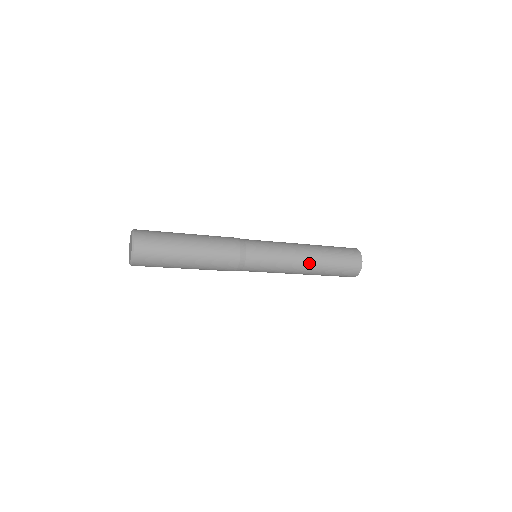
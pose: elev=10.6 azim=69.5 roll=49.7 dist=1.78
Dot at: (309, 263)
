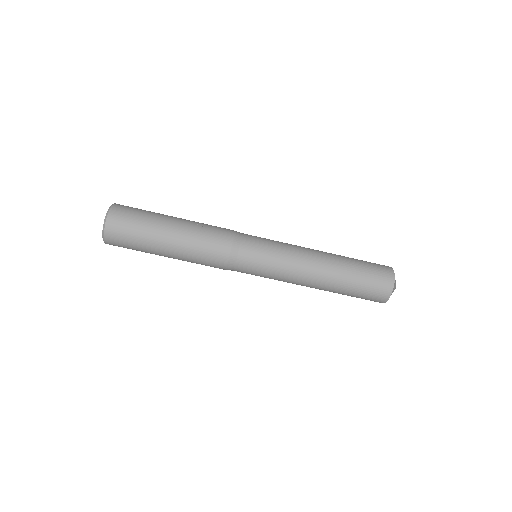
Dot at: (319, 275)
